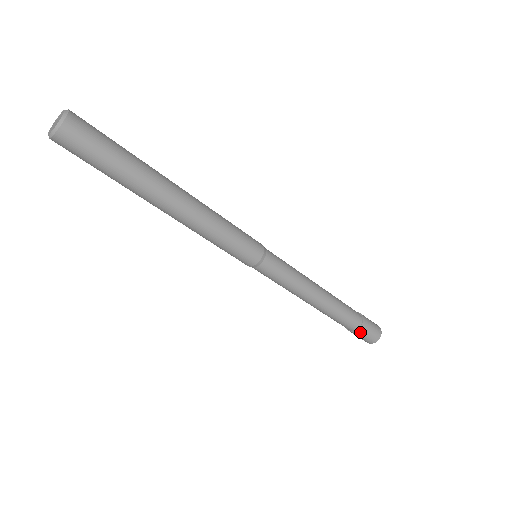
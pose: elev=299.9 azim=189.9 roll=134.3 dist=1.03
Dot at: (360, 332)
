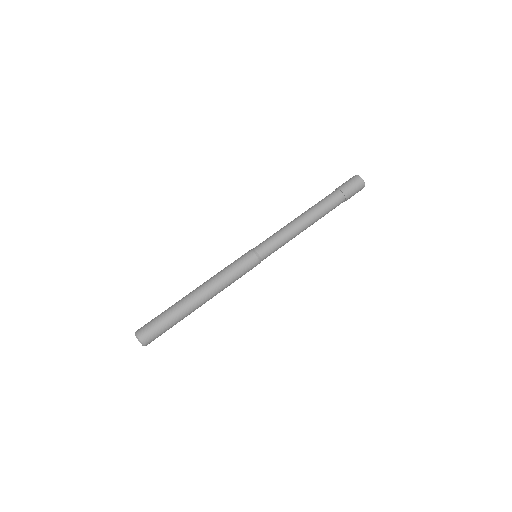
Dot at: (349, 197)
